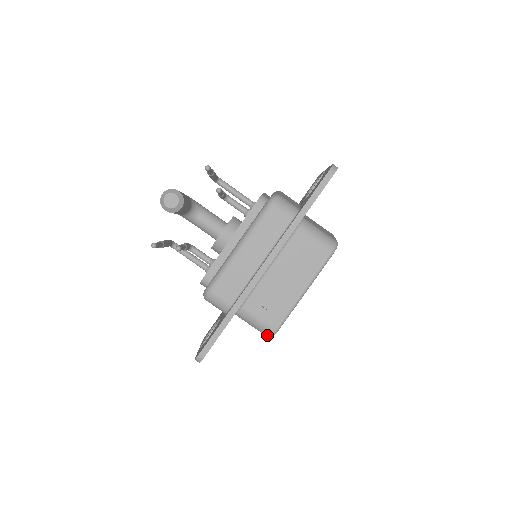
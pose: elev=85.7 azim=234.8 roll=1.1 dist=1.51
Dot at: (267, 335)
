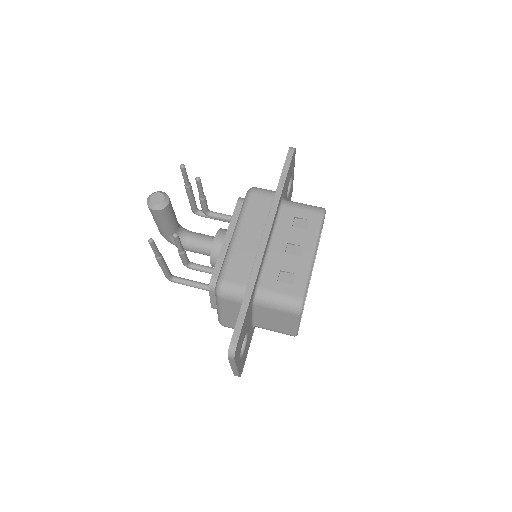
Dot at: (295, 311)
